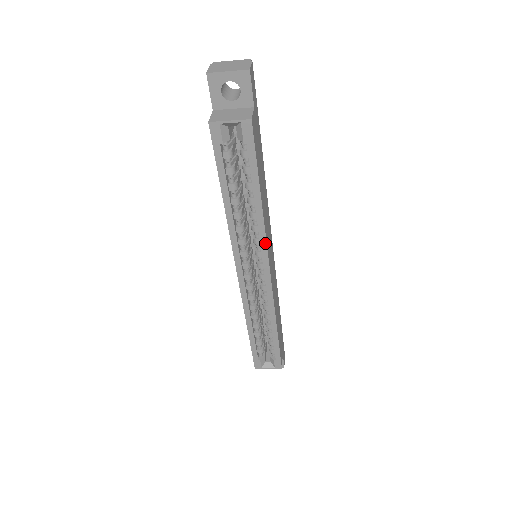
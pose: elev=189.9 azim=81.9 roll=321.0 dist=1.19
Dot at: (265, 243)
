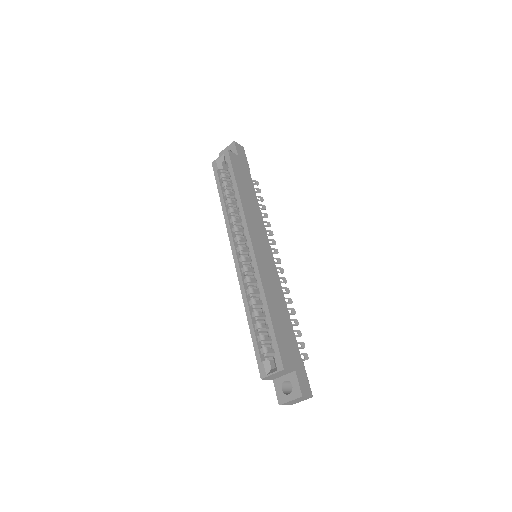
Dot at: (245, 220)
